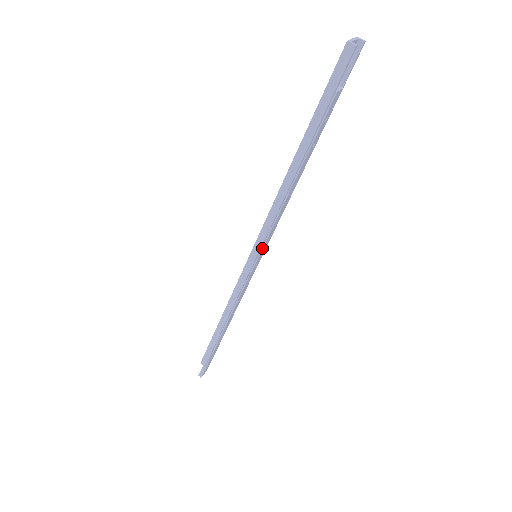
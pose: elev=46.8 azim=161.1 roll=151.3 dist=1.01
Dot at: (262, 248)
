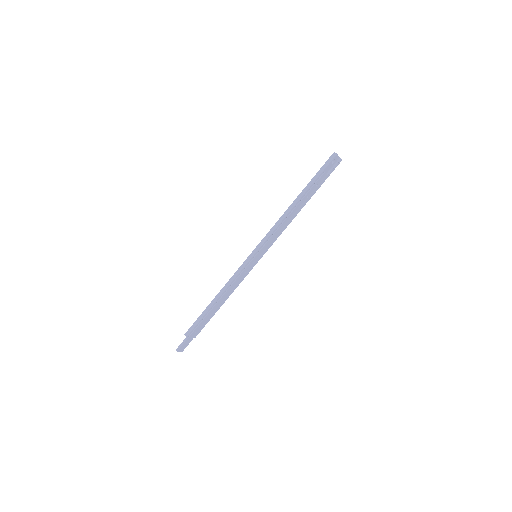
Dot at: (262, 248)
